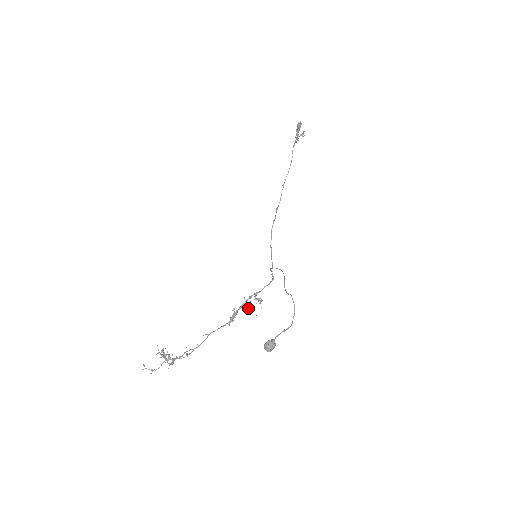
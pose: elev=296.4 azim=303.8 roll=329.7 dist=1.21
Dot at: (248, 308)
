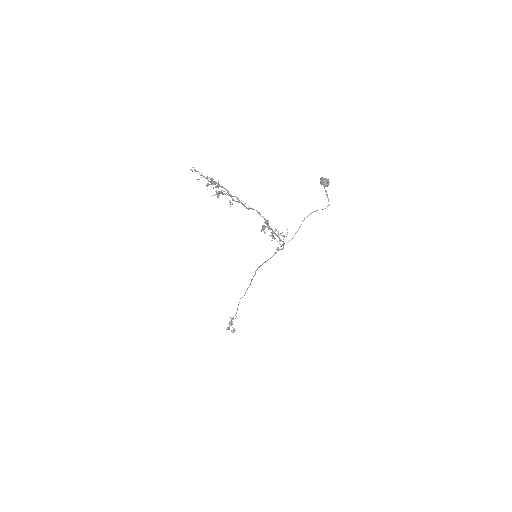
Dot at: occluded
